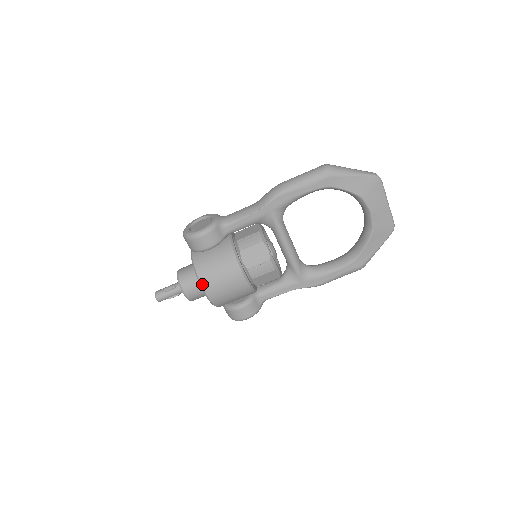
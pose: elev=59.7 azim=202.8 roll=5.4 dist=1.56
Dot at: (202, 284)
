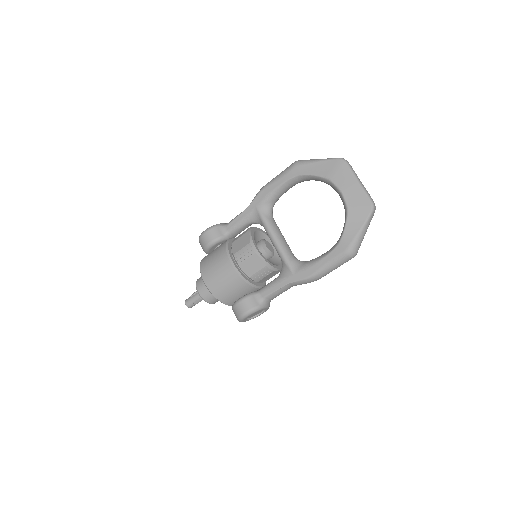
Dot at: (201, 272)
